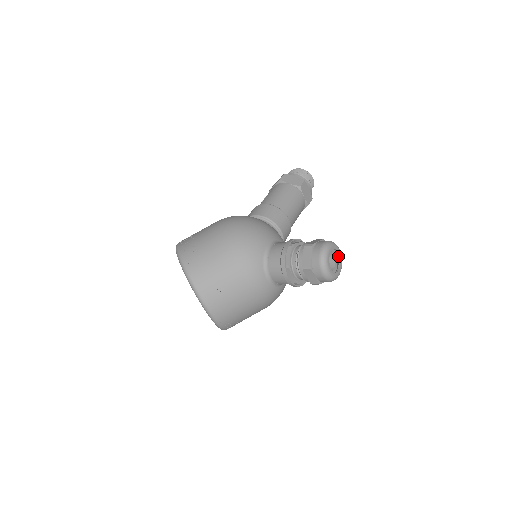
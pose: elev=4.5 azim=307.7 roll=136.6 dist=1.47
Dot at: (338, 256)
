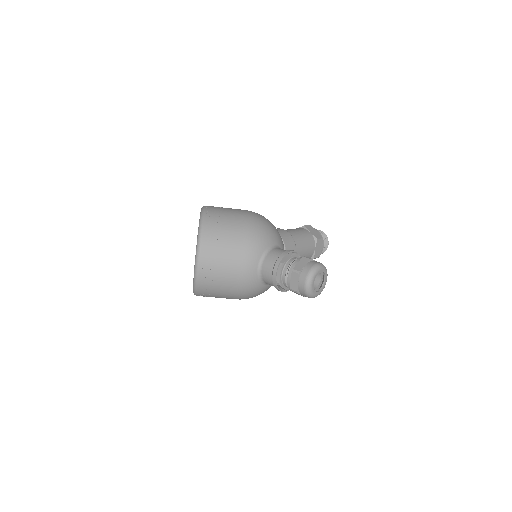
Dot at: (323, 282)
